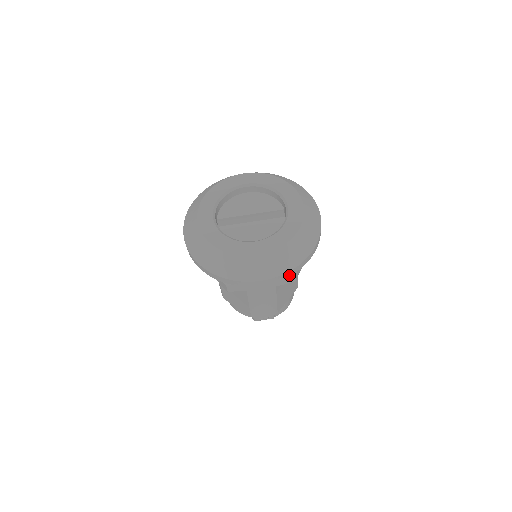
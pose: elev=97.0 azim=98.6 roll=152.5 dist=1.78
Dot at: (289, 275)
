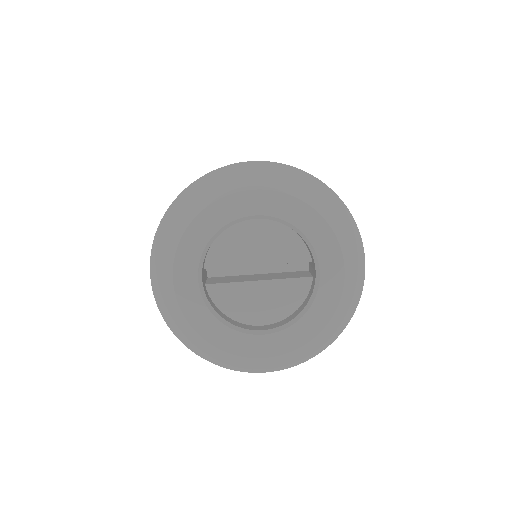
Dot at: occluded
